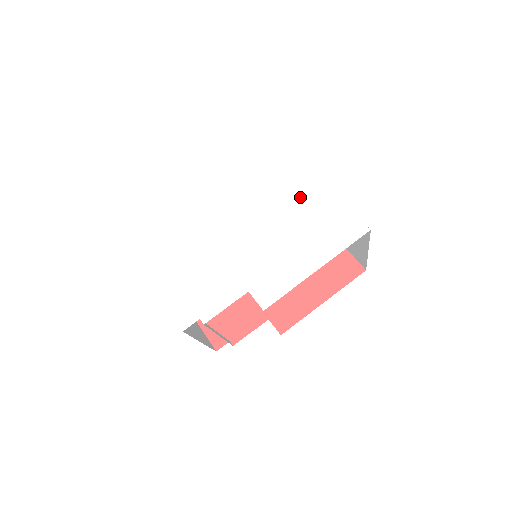
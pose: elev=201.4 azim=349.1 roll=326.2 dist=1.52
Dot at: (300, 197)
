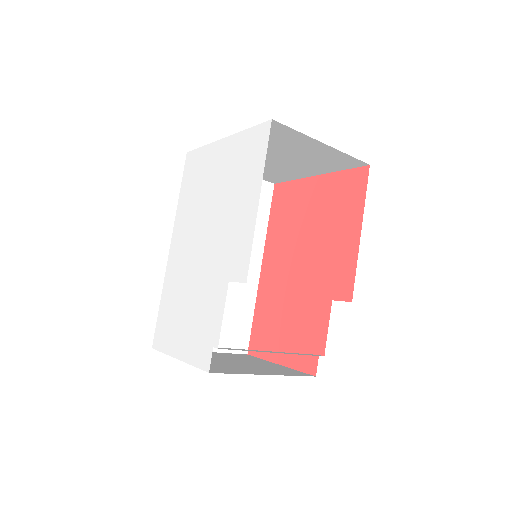
Dot at: (217, 170)
